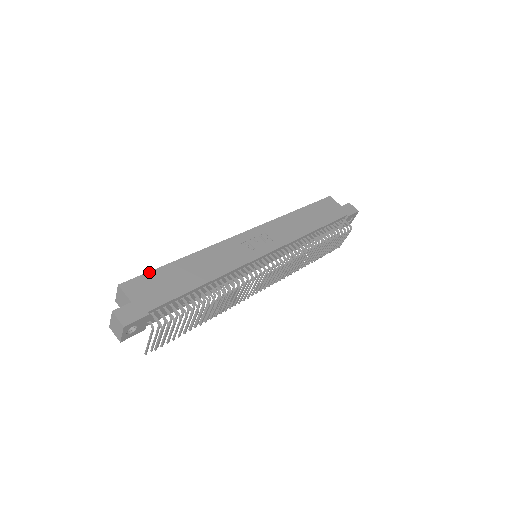
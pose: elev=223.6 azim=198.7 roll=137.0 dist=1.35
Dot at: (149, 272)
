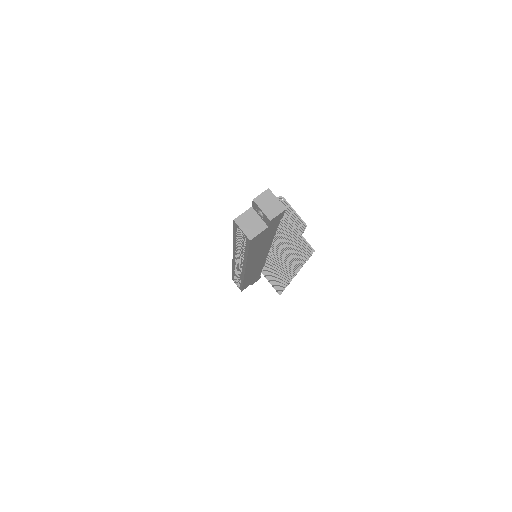
Dot at: (233, 229)
